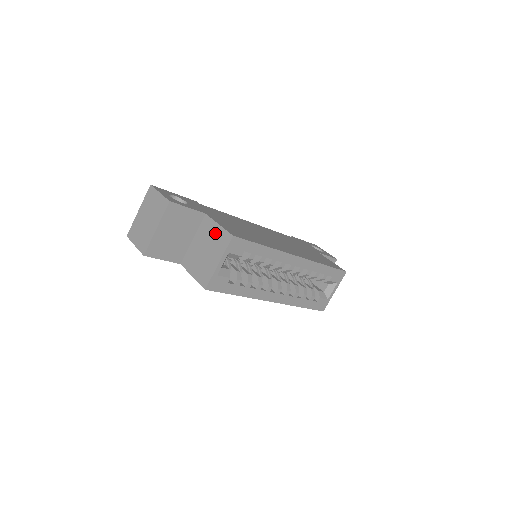
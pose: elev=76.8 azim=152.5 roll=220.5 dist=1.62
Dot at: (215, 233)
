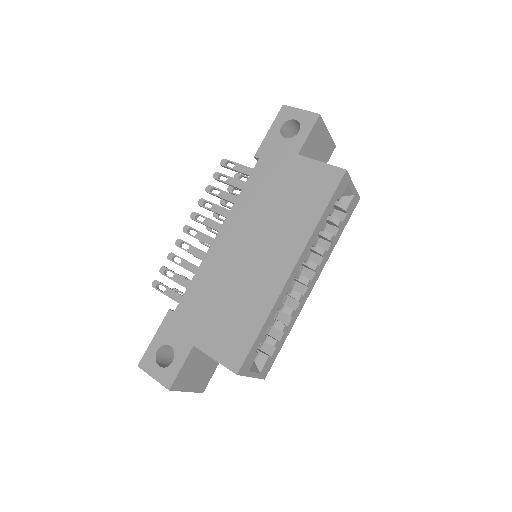
Dot at: occluded
